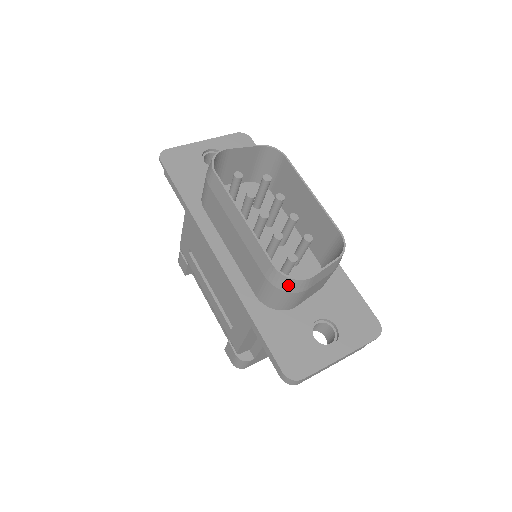
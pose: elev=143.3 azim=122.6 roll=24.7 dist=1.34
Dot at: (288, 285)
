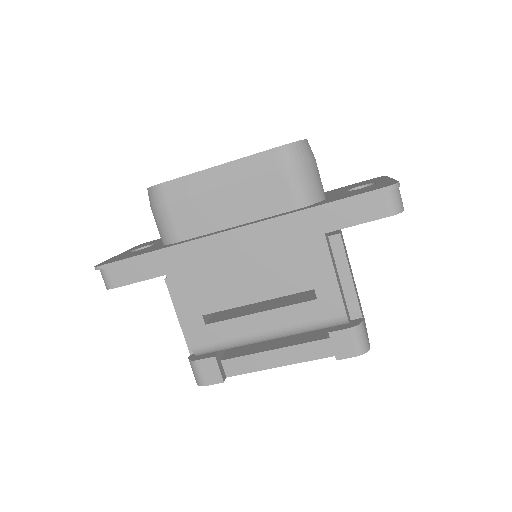
Dot at: (303, 151)
